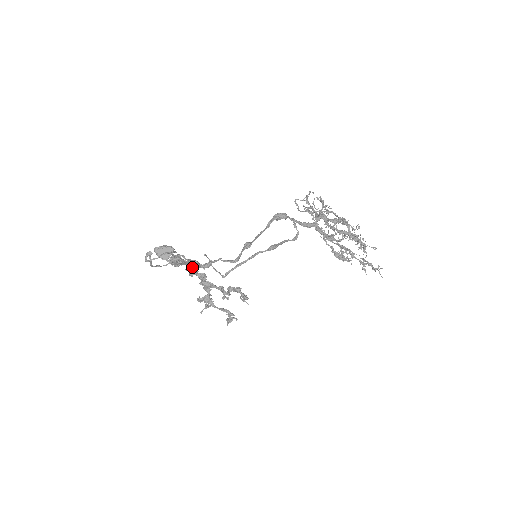
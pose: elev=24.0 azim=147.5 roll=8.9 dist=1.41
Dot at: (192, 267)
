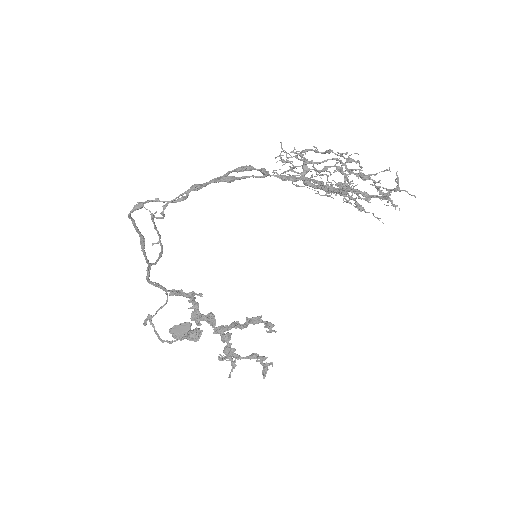
Dot at: (196, 312)
